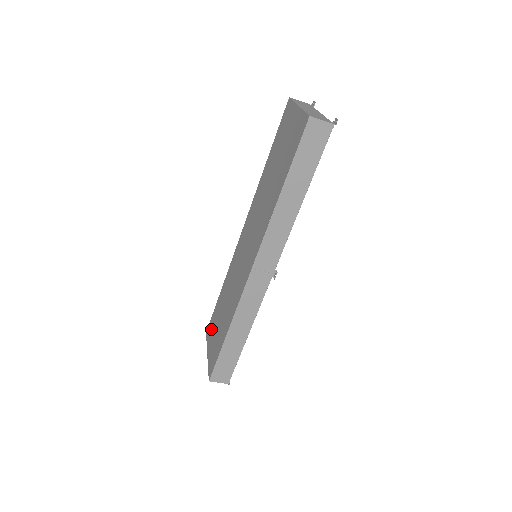
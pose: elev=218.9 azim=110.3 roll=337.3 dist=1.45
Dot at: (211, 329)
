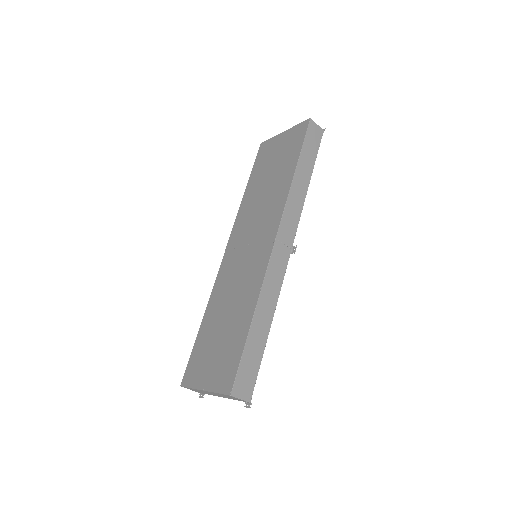
Dot at: (197, 365)
